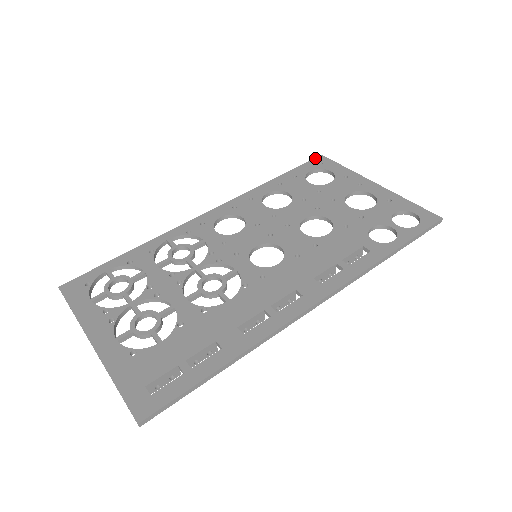
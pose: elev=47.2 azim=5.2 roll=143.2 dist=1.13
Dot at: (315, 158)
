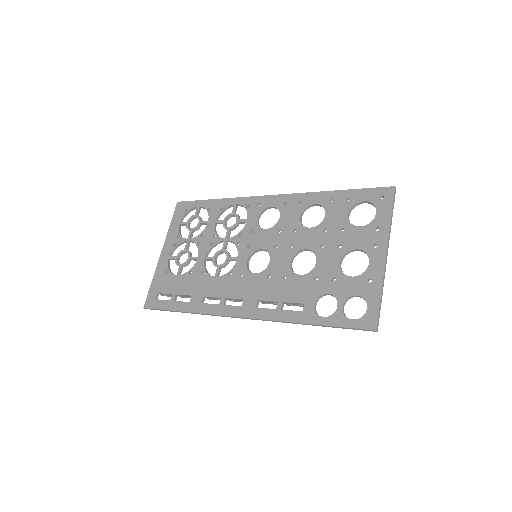
Dot at: (385, 187)
